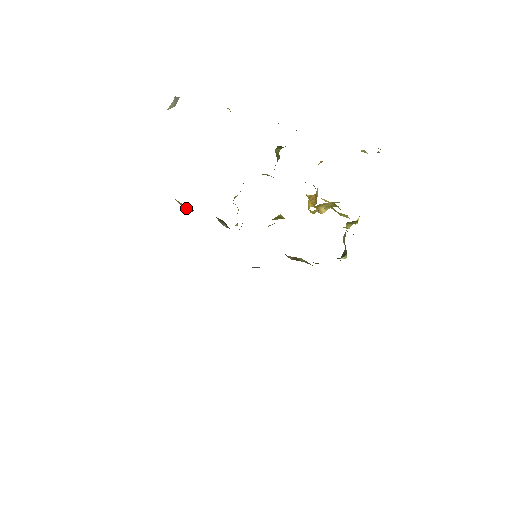
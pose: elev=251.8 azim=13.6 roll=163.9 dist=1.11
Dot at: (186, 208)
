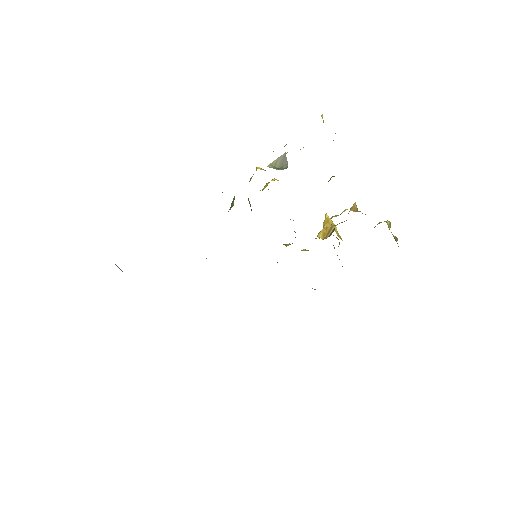
Dot at: occluded
